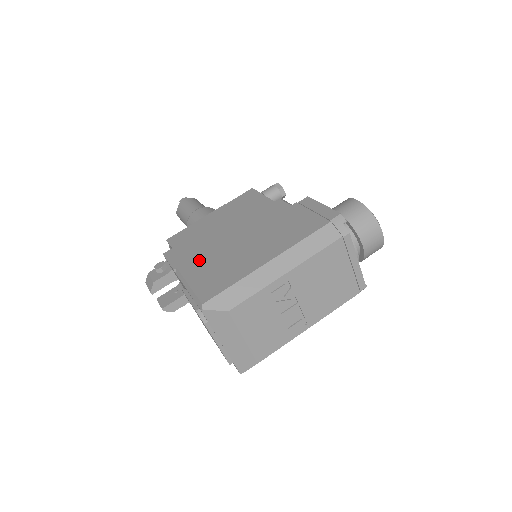
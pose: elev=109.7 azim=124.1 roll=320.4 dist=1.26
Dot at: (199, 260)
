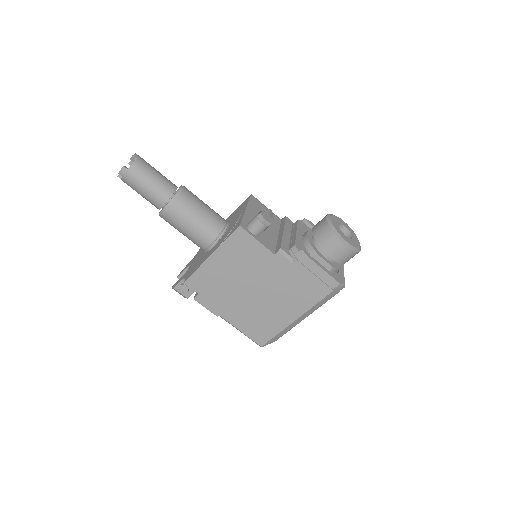
Dot at: (235, 311)
